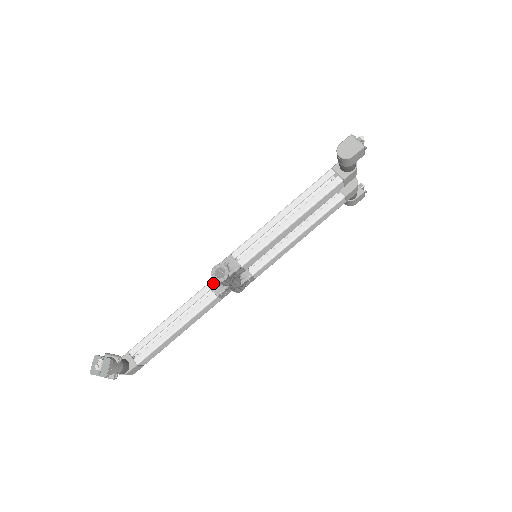
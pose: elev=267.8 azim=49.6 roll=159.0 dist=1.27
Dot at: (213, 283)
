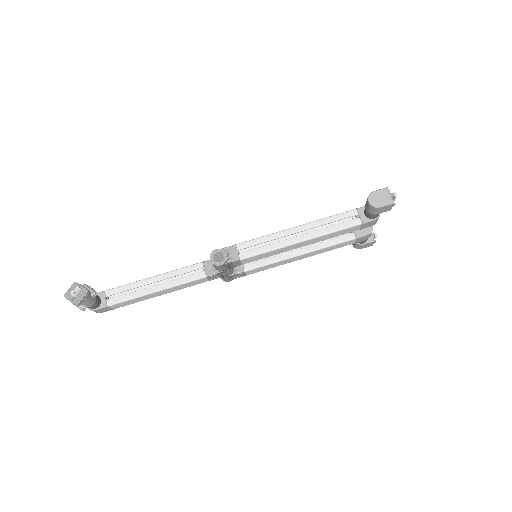
Dot at: (208, 263)
